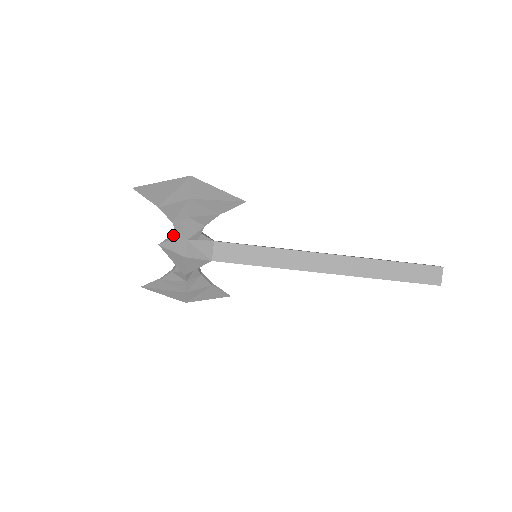
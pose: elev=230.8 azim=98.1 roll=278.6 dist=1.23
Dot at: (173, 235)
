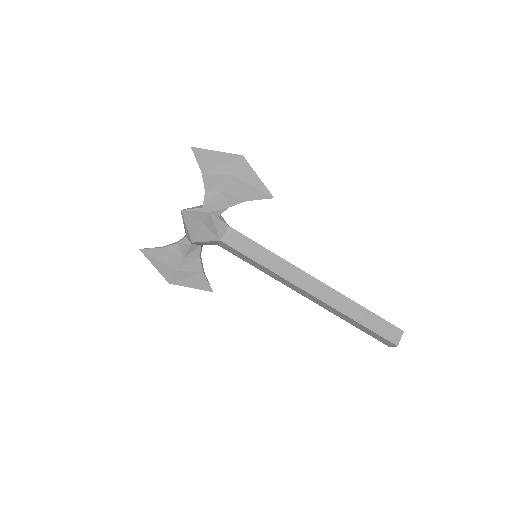
Dot at: (198, 206)
